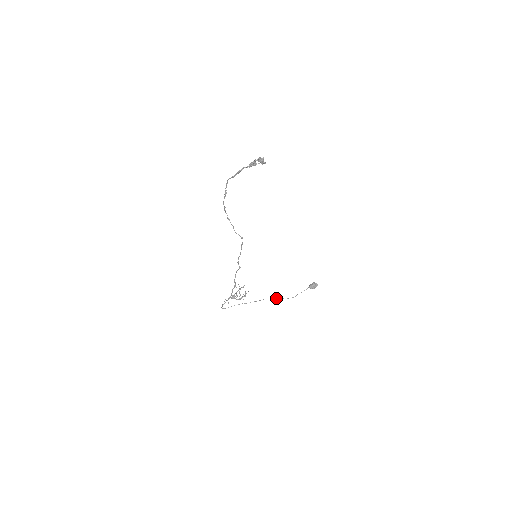
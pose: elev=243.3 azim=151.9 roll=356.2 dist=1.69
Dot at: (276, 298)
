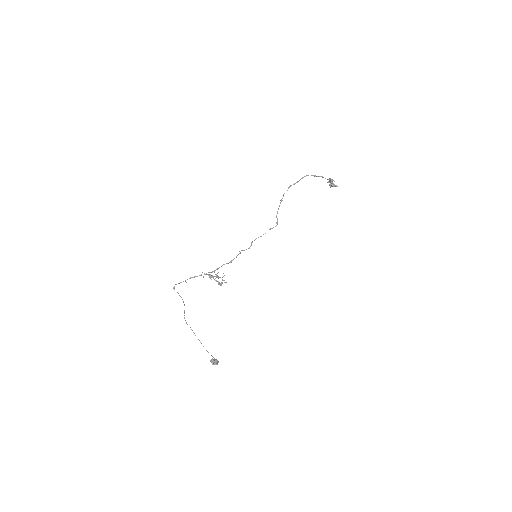
Dot at: occluded
